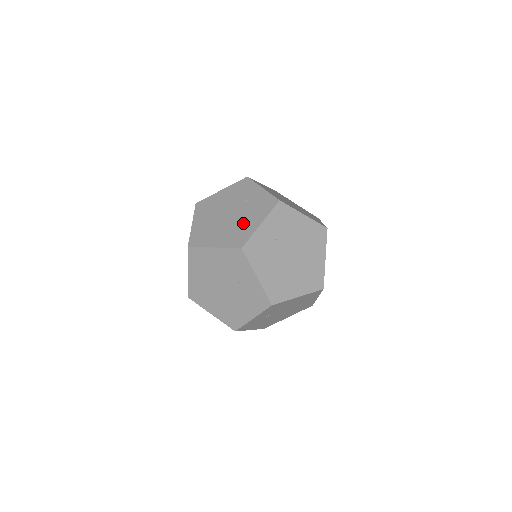
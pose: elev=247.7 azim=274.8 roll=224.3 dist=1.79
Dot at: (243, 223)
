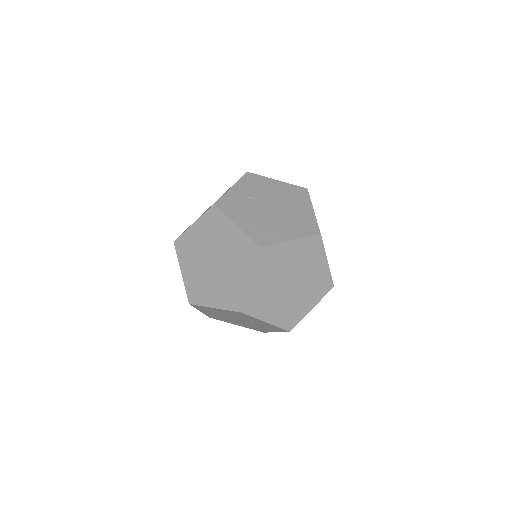
Dot at: (232, 278)
